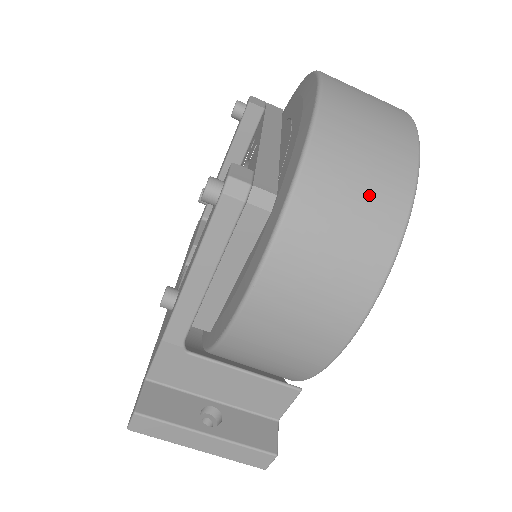
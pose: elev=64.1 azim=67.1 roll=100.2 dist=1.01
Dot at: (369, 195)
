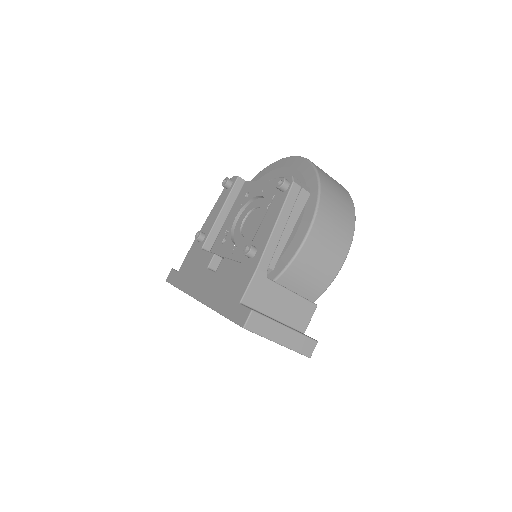
Dot at: (340, 192)
